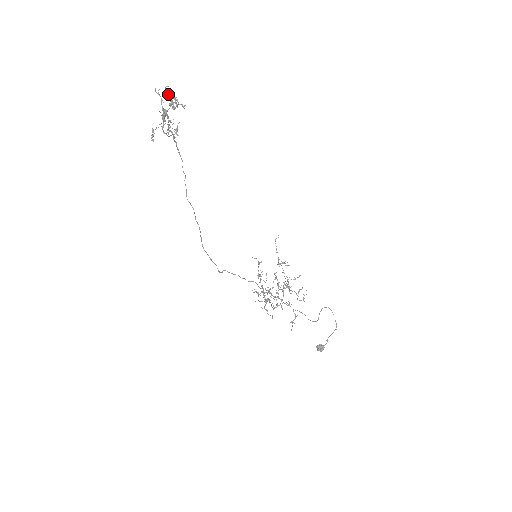
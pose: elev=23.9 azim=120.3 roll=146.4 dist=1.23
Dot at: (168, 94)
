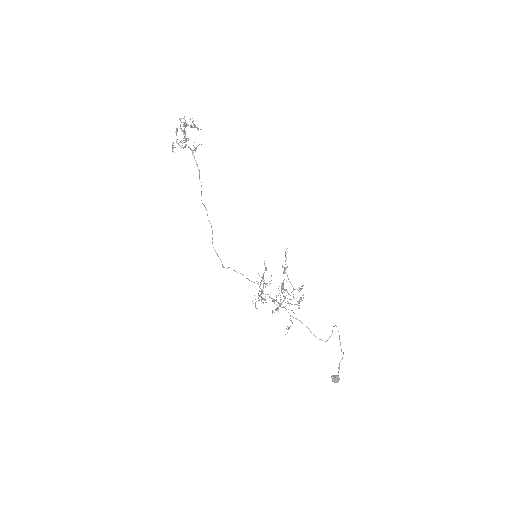
Dot at: (183, 118)
